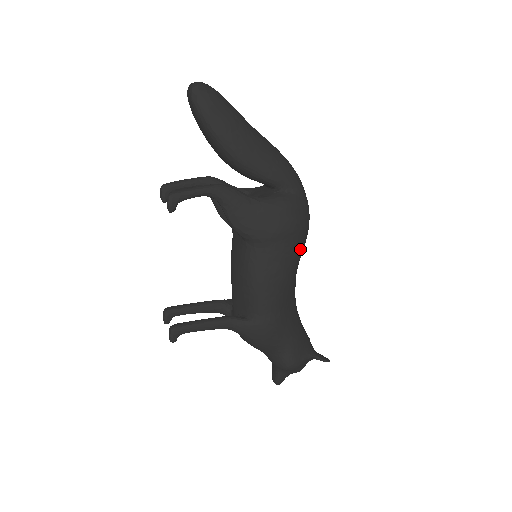
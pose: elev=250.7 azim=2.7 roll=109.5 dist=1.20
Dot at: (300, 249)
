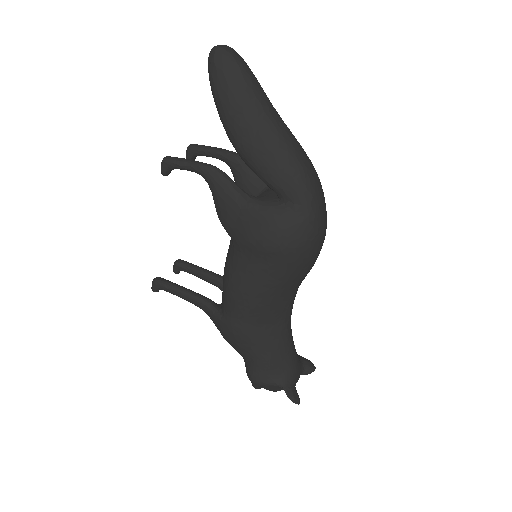
Dot at: (288, 274)
